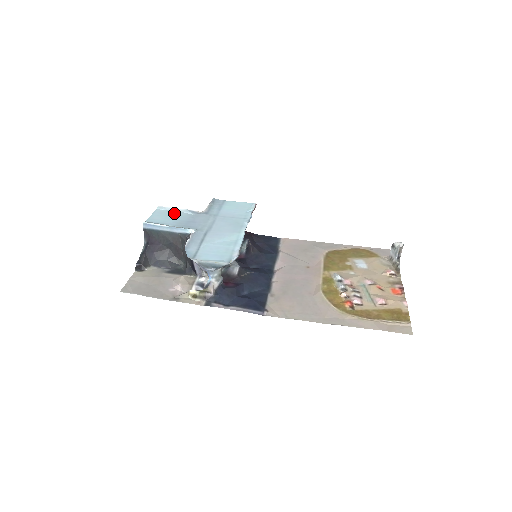
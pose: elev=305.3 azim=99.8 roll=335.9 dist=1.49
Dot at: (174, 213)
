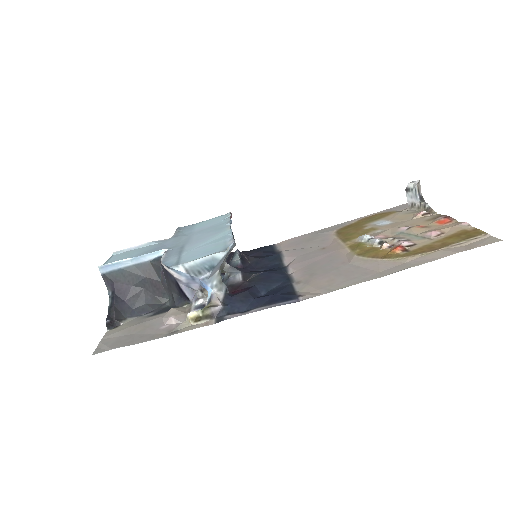
Dot at: (136, 250)
